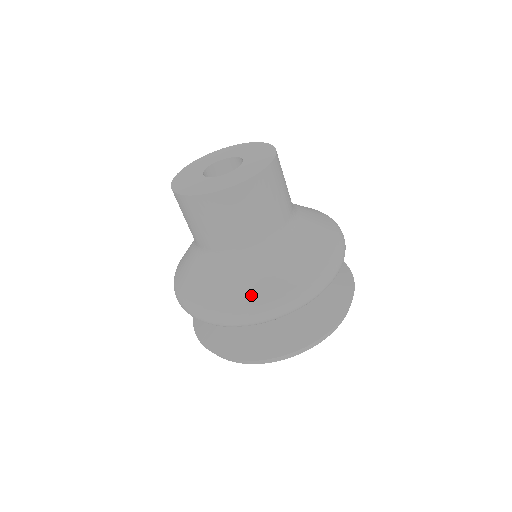
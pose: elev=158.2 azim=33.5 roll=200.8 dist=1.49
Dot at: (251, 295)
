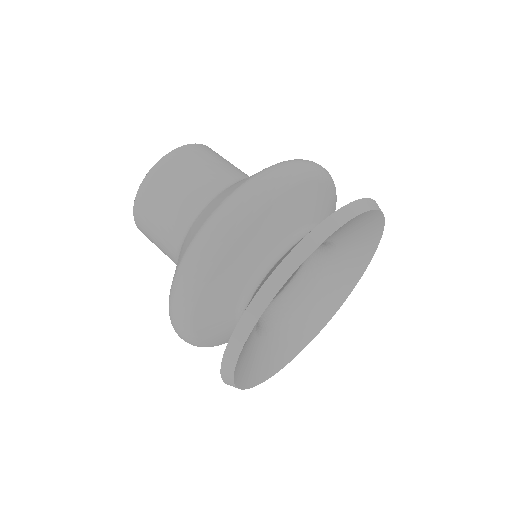
Dot at: (187, 244)
